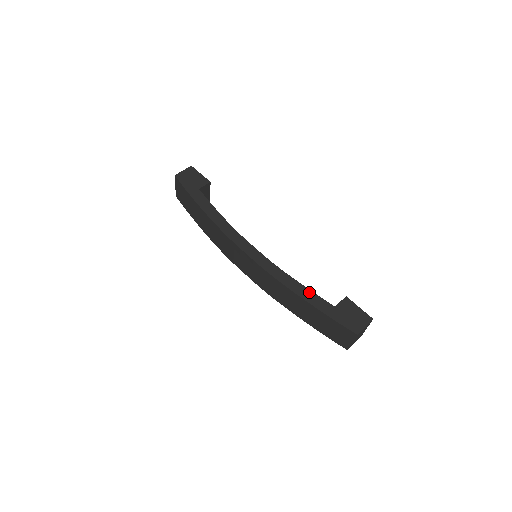
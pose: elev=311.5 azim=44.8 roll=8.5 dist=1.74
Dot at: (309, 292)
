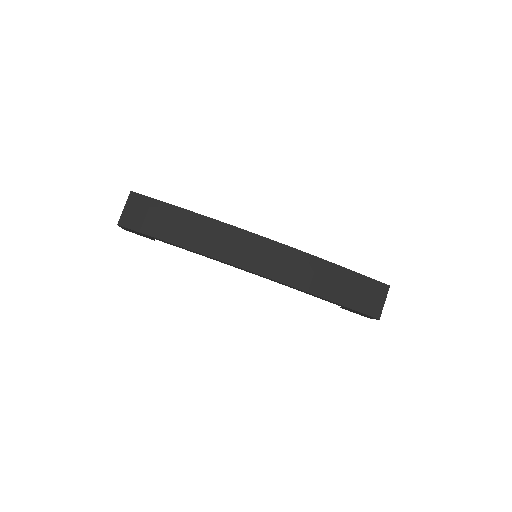
Dot at: occluded
